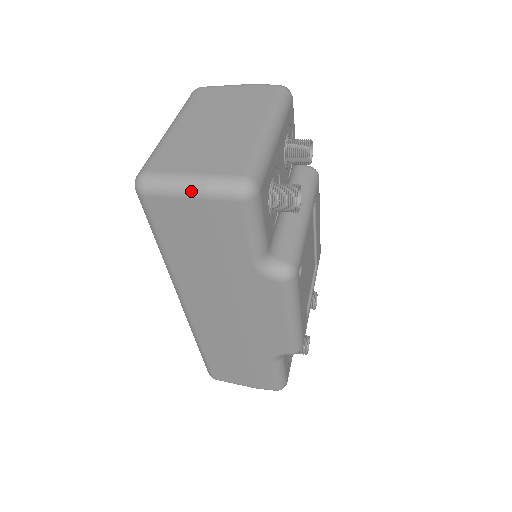
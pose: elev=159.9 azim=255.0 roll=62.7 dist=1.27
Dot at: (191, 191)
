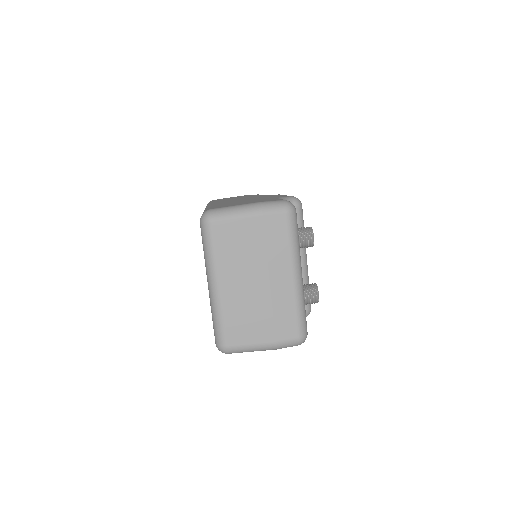
Dot at: (265, 350)
